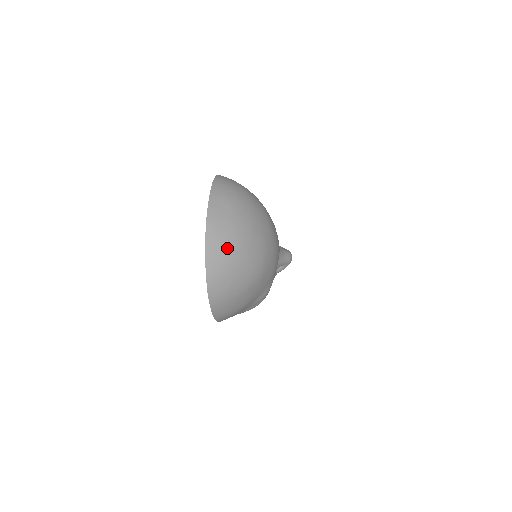
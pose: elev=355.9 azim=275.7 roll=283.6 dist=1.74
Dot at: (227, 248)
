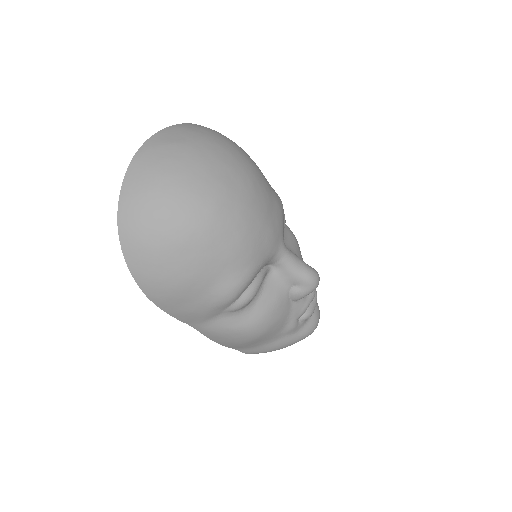
Dot at: (156, 171)
